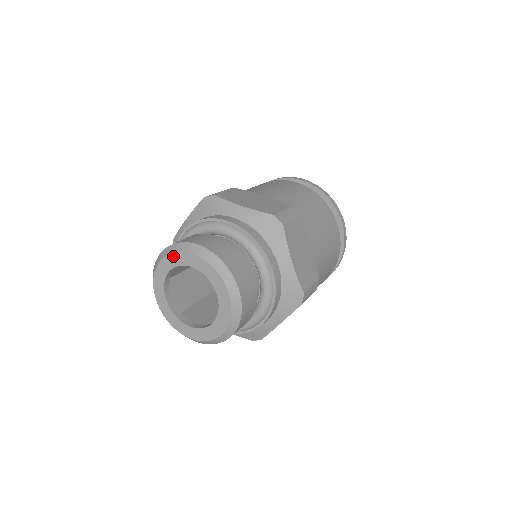
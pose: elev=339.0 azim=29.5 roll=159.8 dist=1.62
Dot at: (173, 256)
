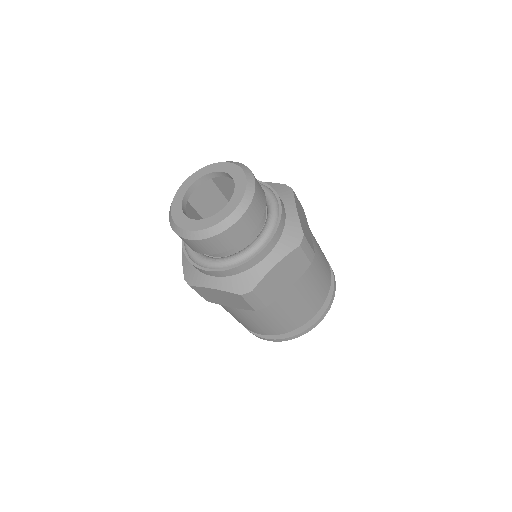
Dot at: (203, 169)
